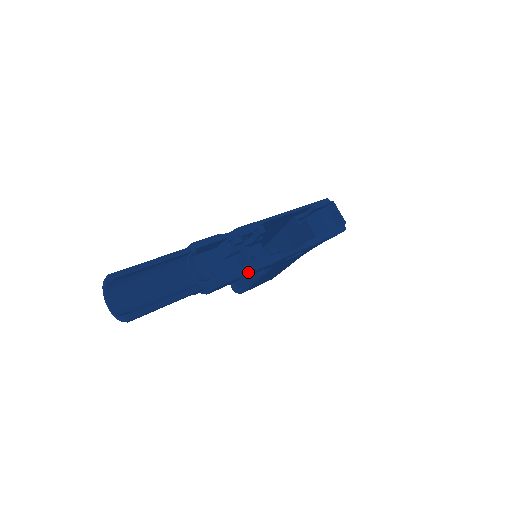
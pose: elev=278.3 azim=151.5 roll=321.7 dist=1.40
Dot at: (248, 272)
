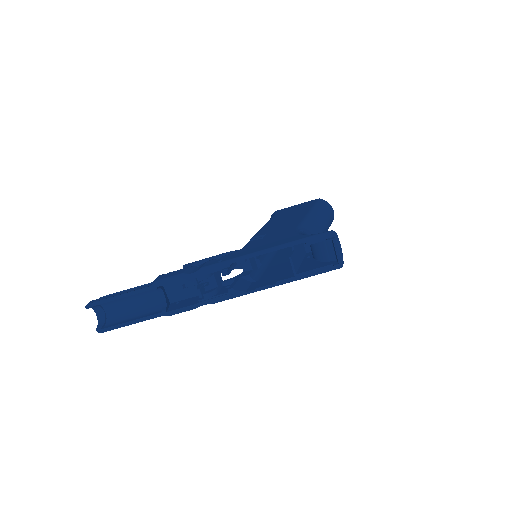
Dot at: occluded
